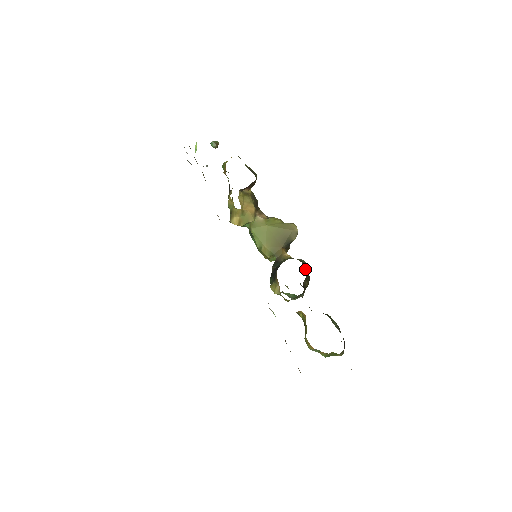
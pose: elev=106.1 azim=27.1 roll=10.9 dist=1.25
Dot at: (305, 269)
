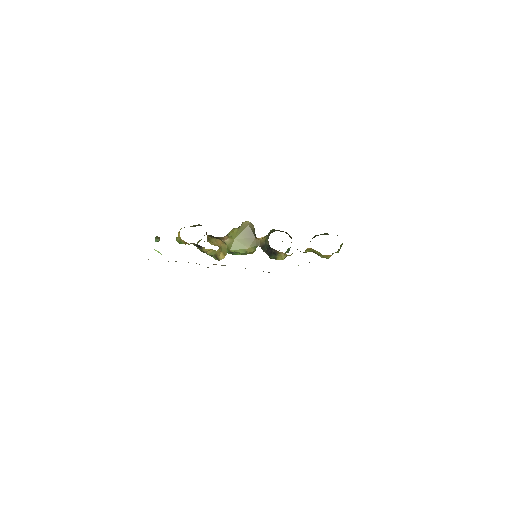
Dot at: occluded
